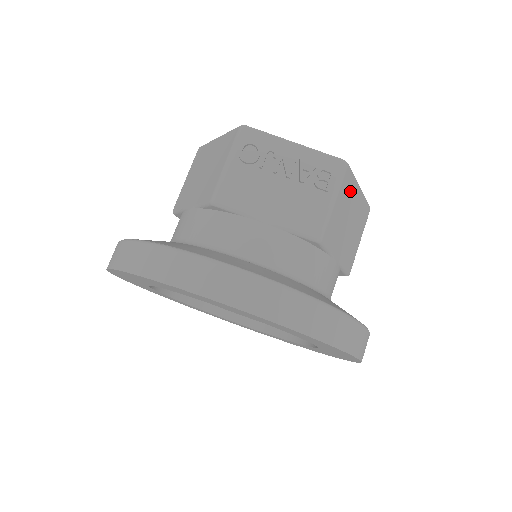
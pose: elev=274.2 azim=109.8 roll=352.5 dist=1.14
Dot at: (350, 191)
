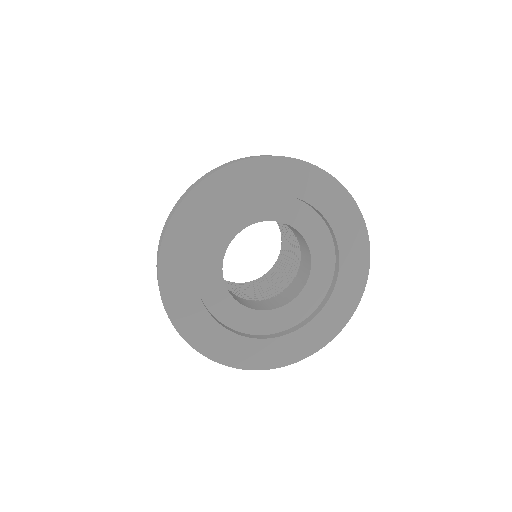
Dot at: occluded
